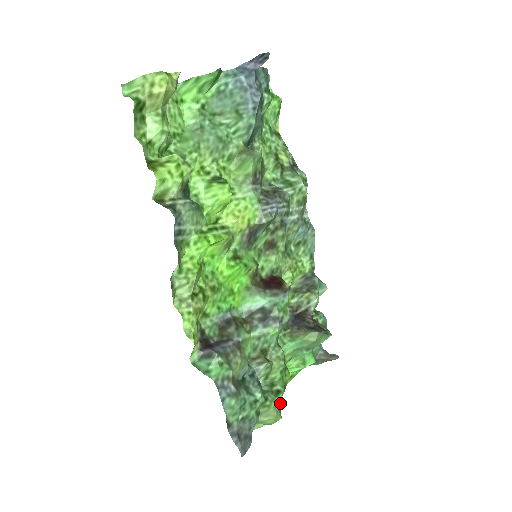
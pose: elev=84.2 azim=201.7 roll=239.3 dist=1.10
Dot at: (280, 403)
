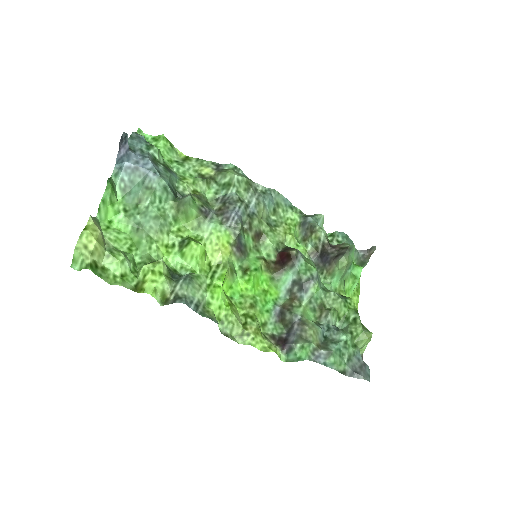
Dot at: (362, 325)
